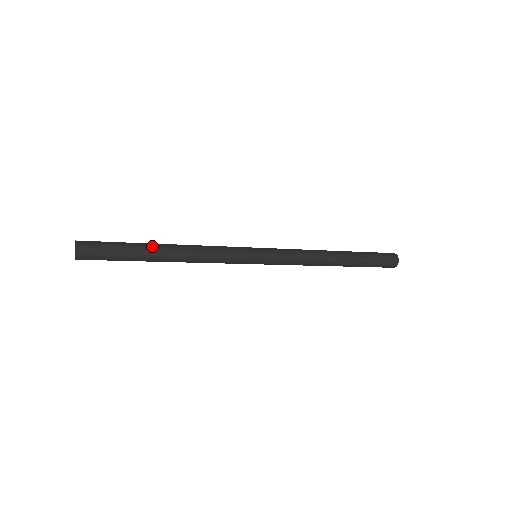
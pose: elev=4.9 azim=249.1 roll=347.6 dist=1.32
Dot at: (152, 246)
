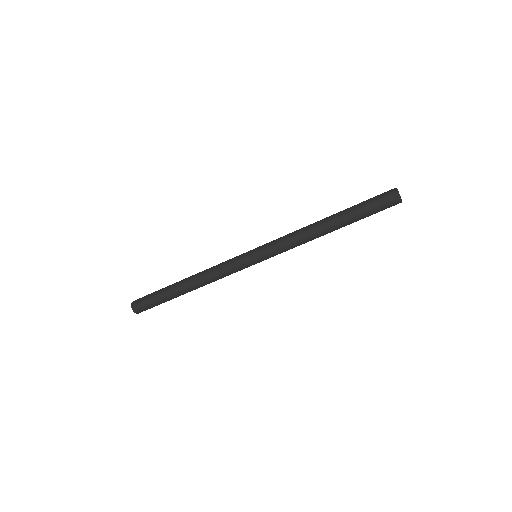
Dot at: occluded
